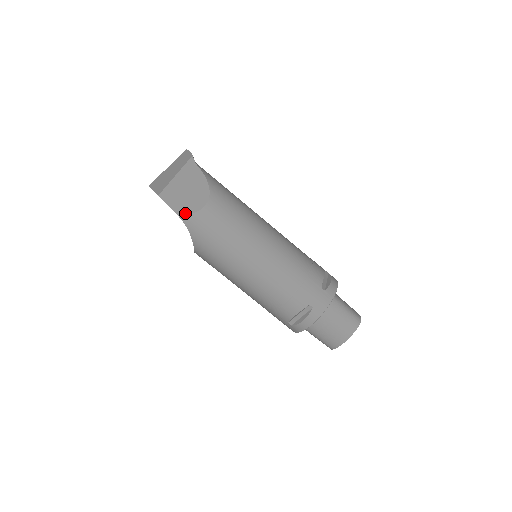
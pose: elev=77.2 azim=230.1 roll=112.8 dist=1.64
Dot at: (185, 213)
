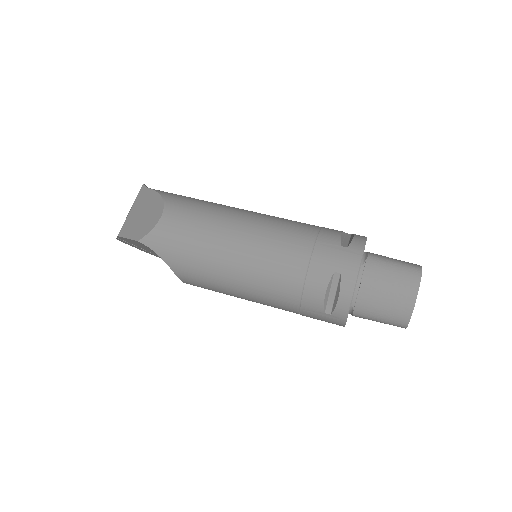
Dot at: (144, 235)
